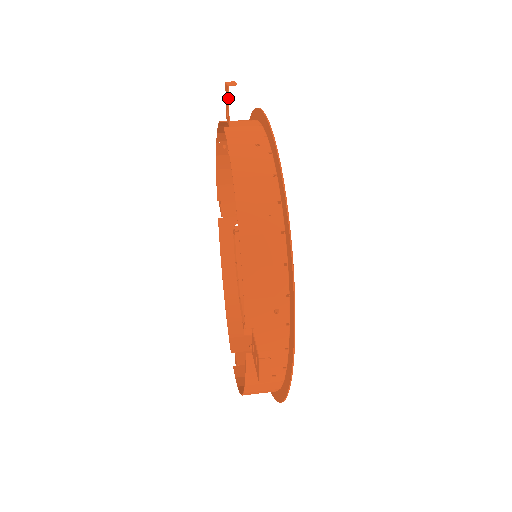
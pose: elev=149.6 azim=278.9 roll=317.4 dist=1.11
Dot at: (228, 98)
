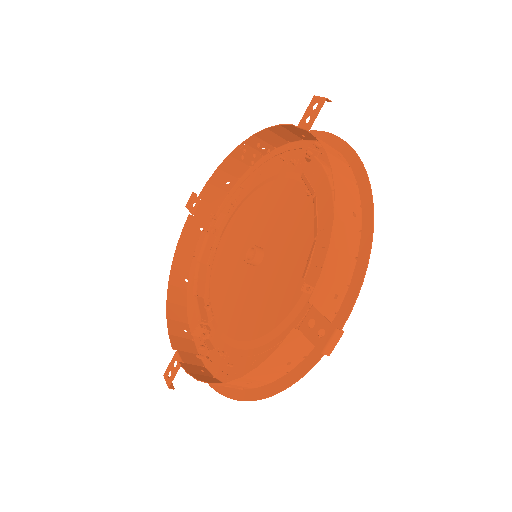
Dot at: occluded
